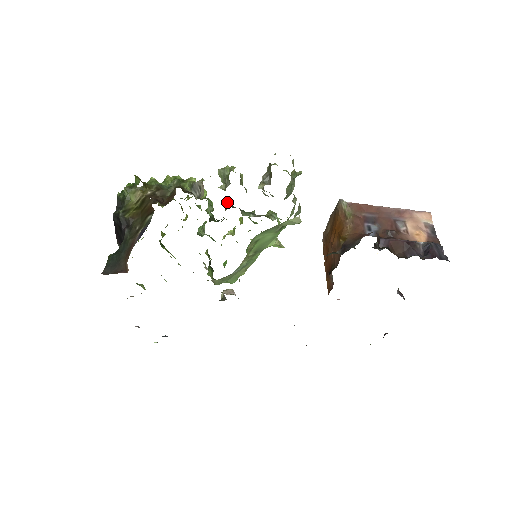
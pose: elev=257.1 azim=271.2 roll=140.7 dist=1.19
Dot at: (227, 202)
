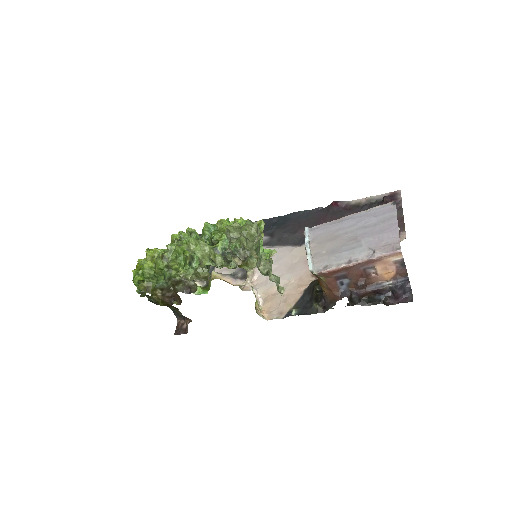
Dot at: occluded
